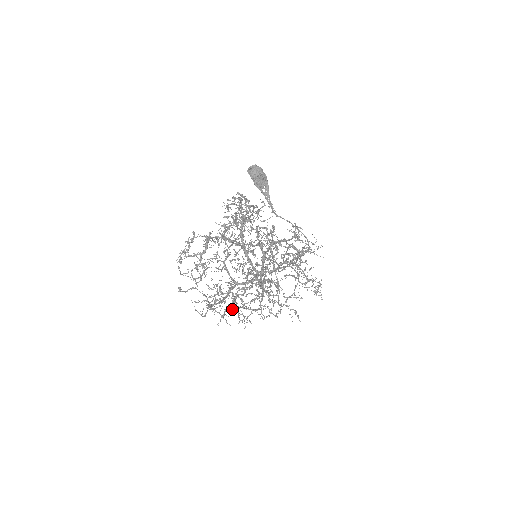
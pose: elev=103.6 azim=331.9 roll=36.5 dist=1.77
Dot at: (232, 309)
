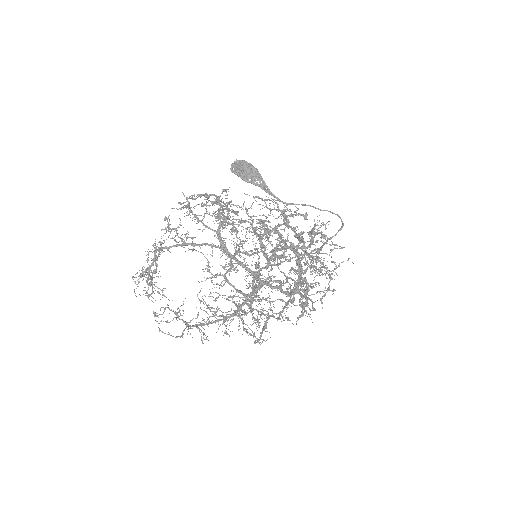
Dot at: (203, 320)
